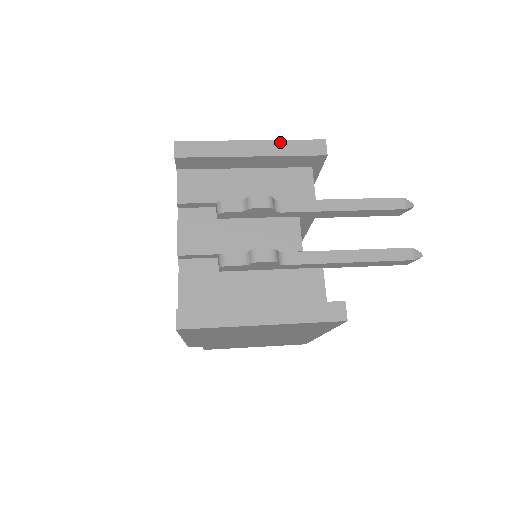
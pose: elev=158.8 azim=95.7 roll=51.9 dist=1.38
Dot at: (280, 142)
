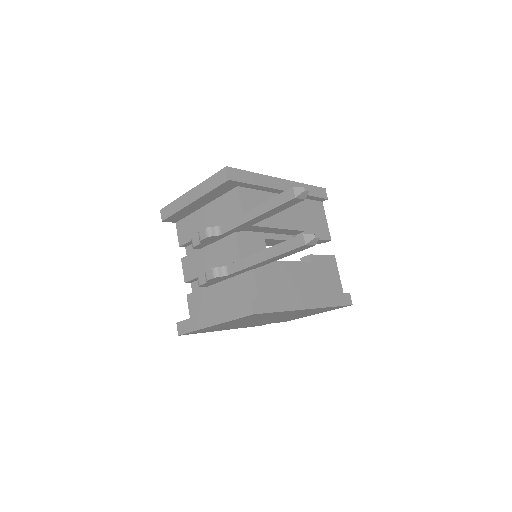
Dot at: (204, 183)
